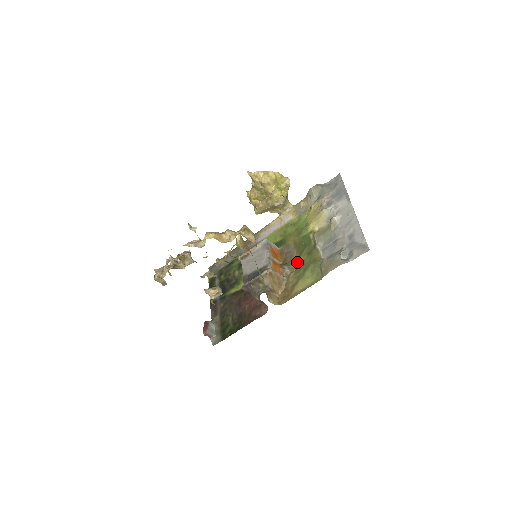
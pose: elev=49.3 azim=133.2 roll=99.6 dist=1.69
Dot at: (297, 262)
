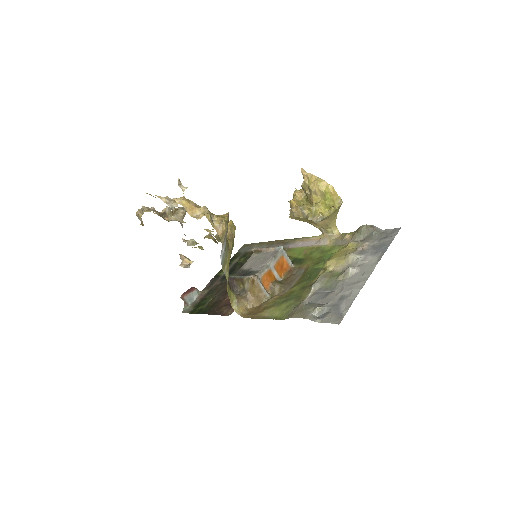
Dot at: (290, 289)
